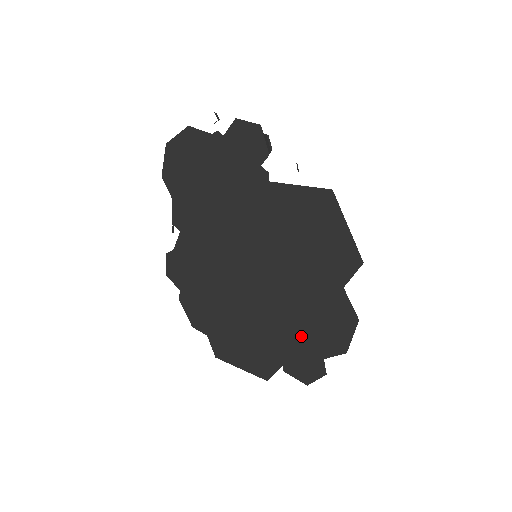
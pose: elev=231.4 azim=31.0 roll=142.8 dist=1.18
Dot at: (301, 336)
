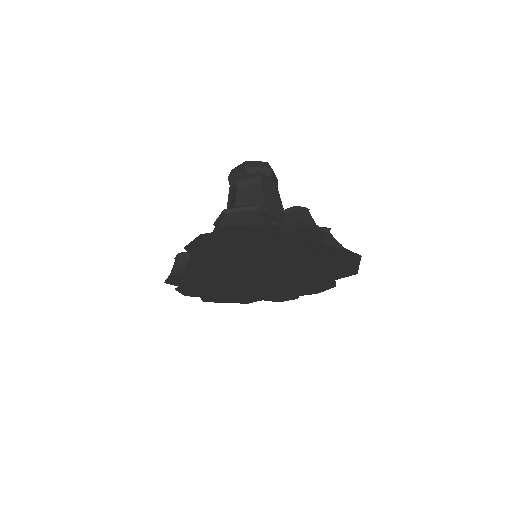
Dot at: (288, 292)
